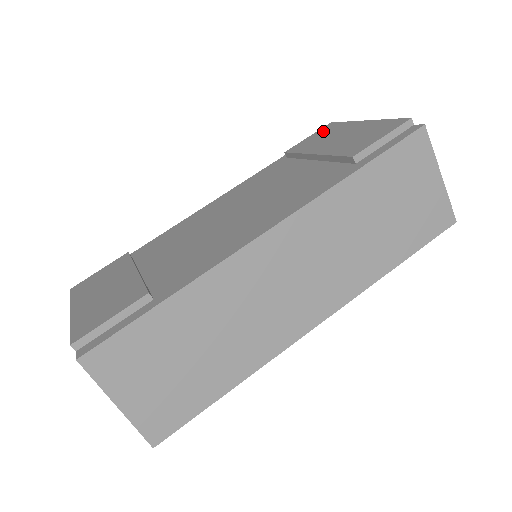
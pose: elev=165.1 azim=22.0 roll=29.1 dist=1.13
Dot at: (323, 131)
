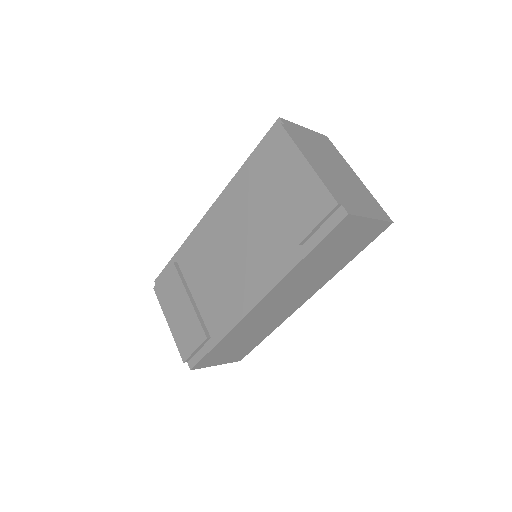
Dot at: (275, 144)
